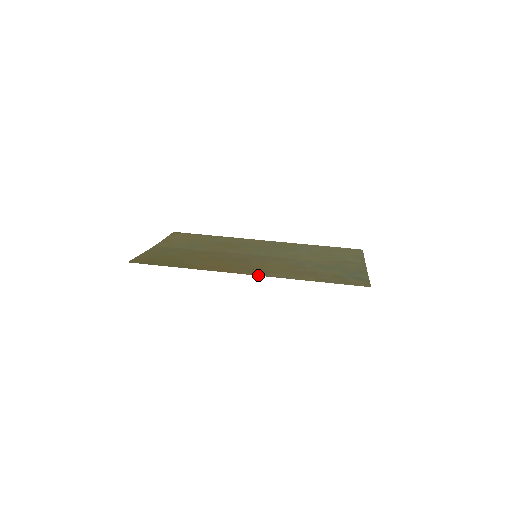
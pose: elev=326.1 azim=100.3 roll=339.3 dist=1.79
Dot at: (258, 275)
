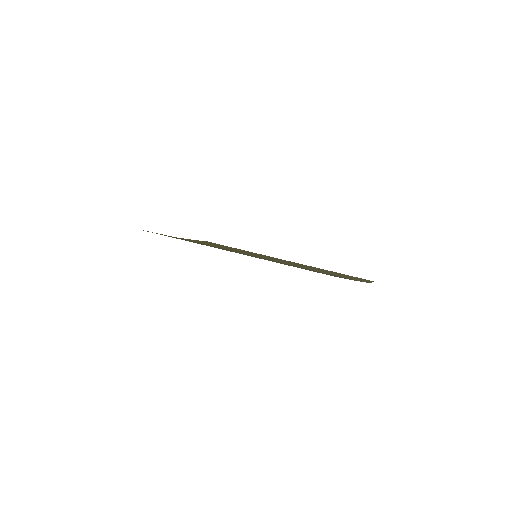
Dot at: occluded
